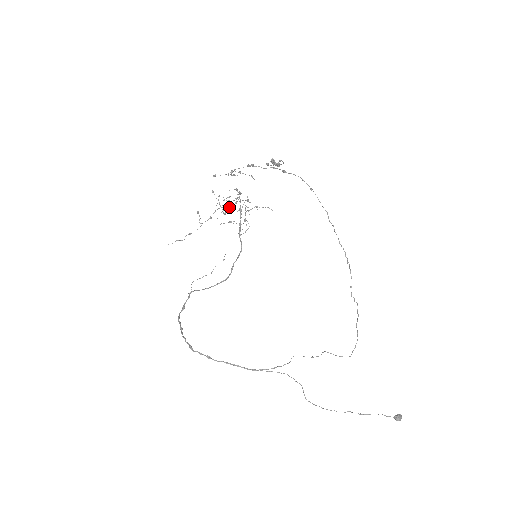
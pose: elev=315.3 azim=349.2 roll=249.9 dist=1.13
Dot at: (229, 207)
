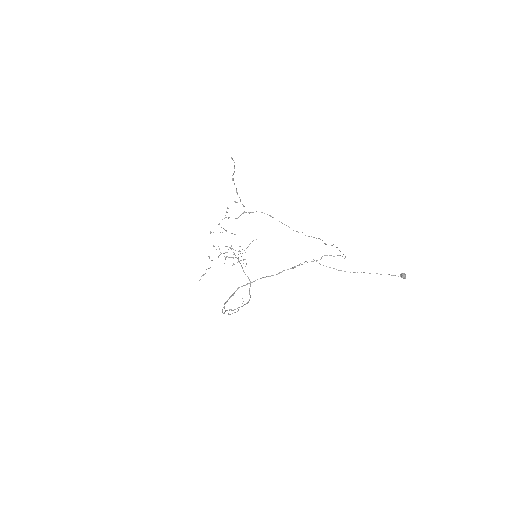
Dot at: (229, 257)
